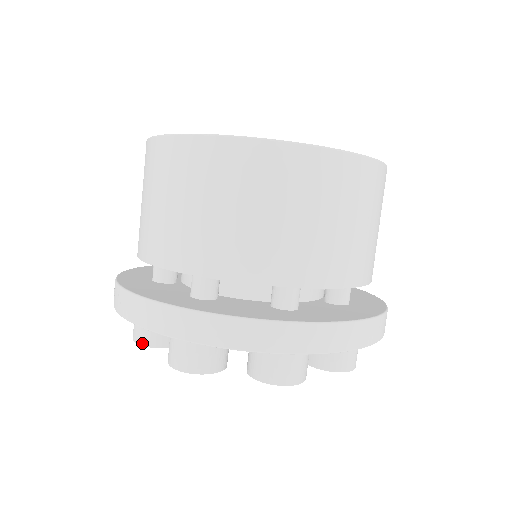
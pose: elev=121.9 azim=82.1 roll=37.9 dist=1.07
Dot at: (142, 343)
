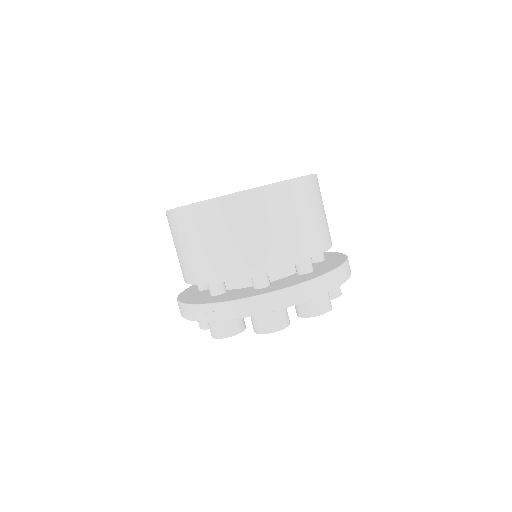
Dot at: (227, 336)
